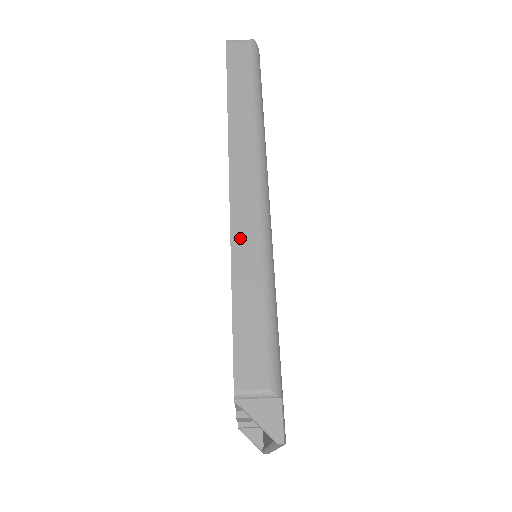
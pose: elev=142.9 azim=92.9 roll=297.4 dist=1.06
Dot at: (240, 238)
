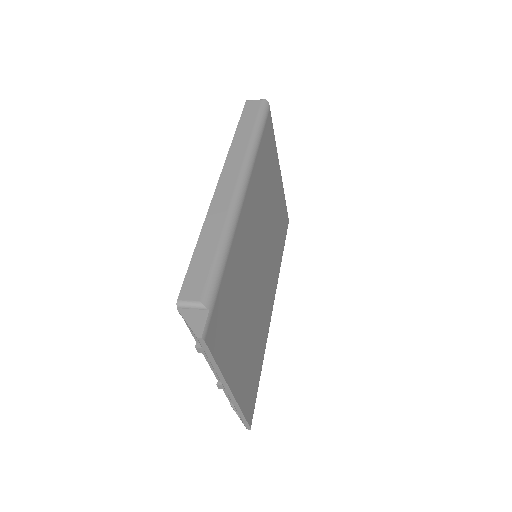
Dot at: (214, 213)
